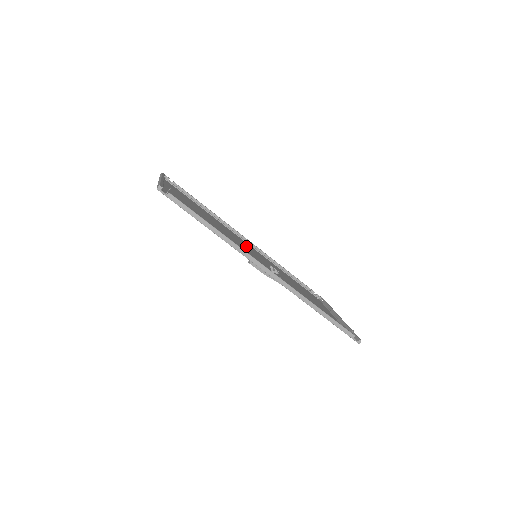
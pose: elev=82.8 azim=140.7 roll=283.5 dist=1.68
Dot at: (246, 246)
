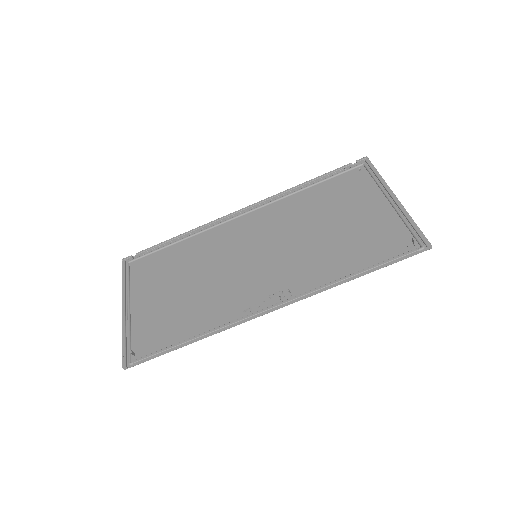
Dot at: (241, 243)
